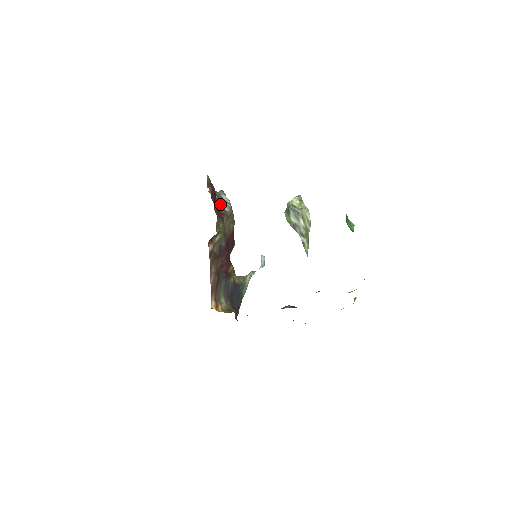
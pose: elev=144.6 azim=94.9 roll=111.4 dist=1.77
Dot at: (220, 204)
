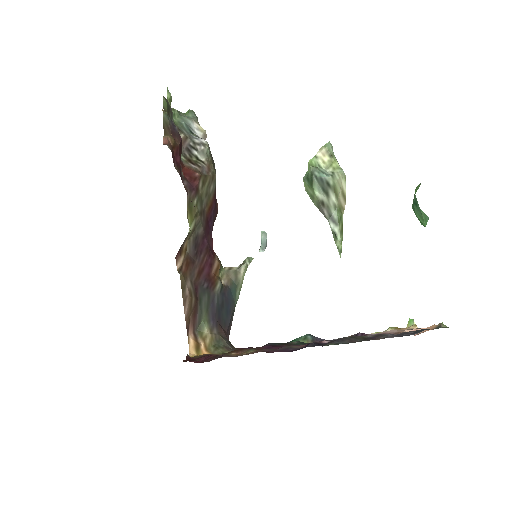
Dot at: (190, 150)
